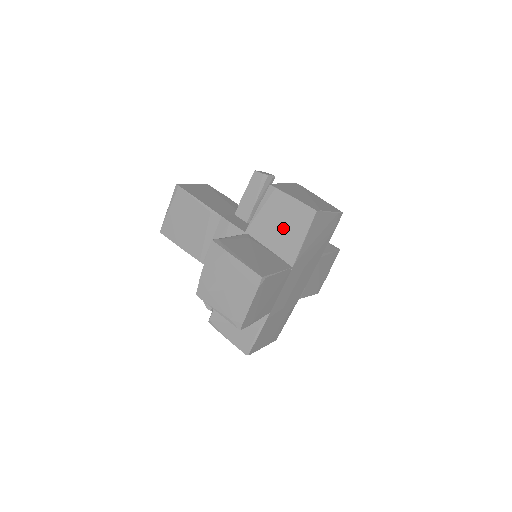
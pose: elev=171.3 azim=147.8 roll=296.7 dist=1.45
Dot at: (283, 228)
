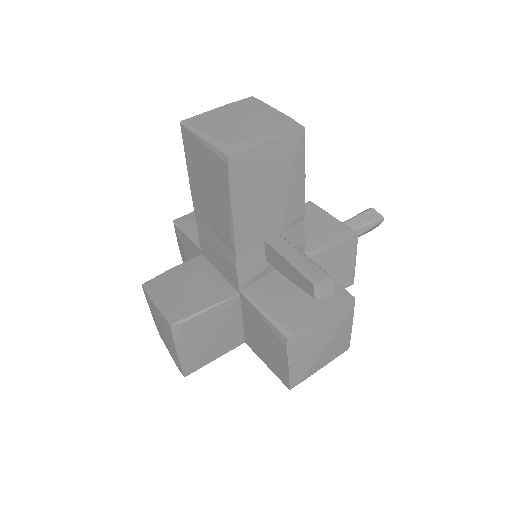
Dot at: (263, 344)
